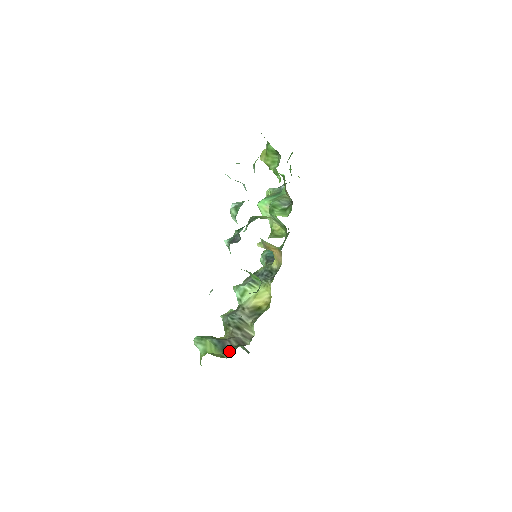
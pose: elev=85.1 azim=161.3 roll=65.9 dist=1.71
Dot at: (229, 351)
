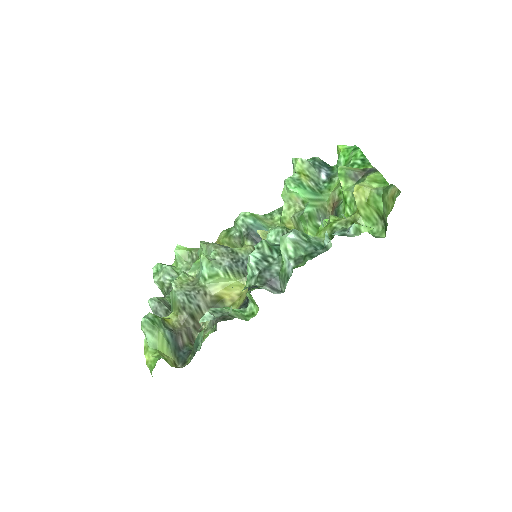
Dot at: (160, 316)
